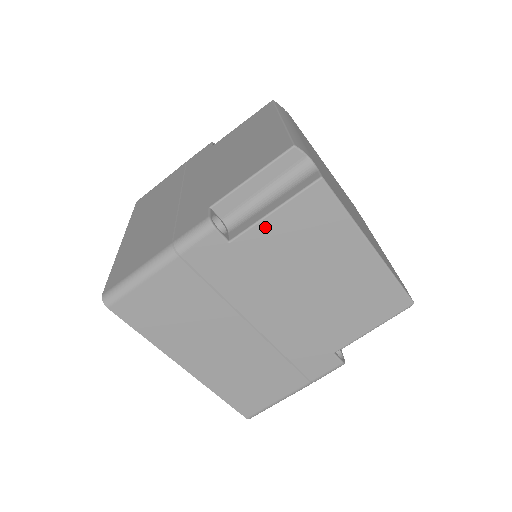
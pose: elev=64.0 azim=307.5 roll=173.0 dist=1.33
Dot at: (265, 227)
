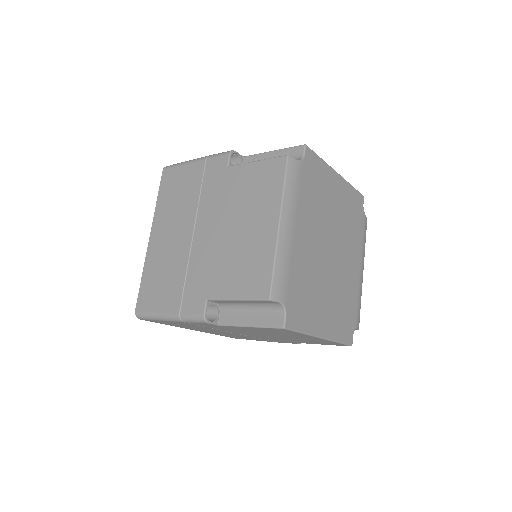
Dot at: (243, 327)
